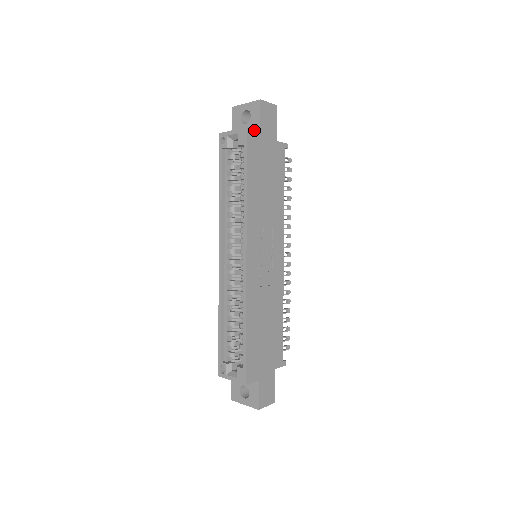
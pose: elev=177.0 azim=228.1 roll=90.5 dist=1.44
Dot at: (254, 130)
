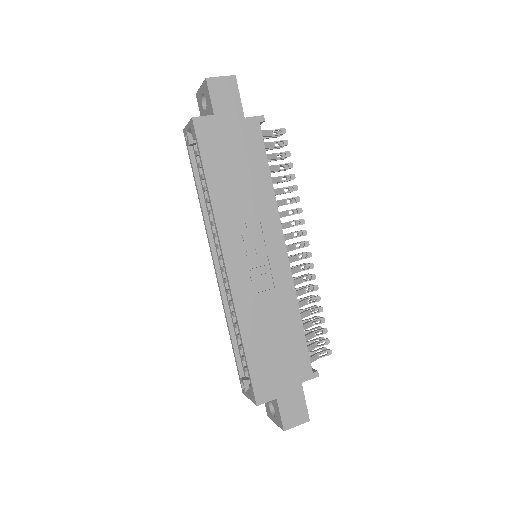
Dot at: (204, 117)
